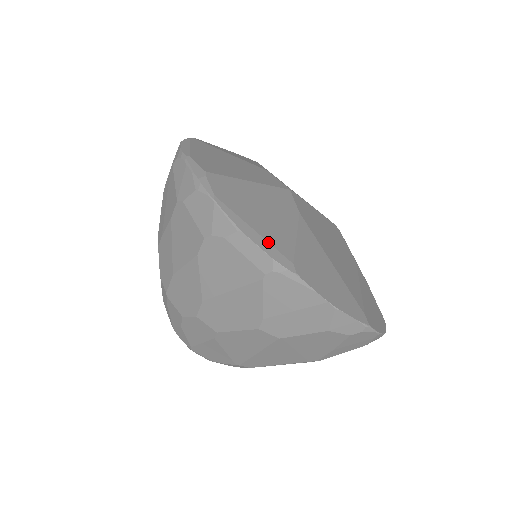
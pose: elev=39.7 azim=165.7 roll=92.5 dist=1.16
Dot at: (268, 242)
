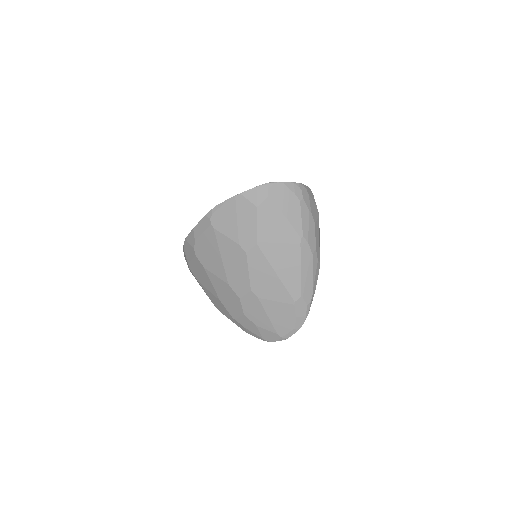
Dot at: occluded
